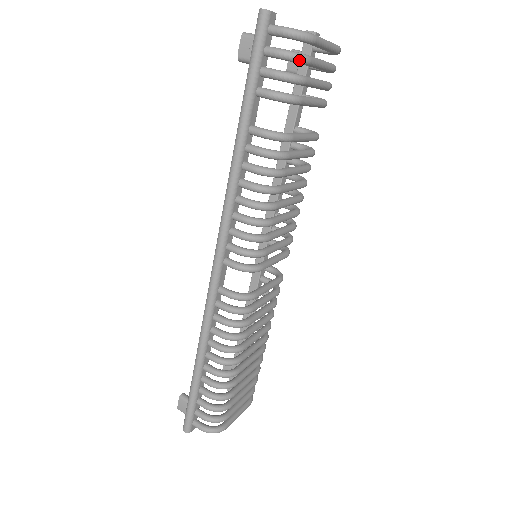
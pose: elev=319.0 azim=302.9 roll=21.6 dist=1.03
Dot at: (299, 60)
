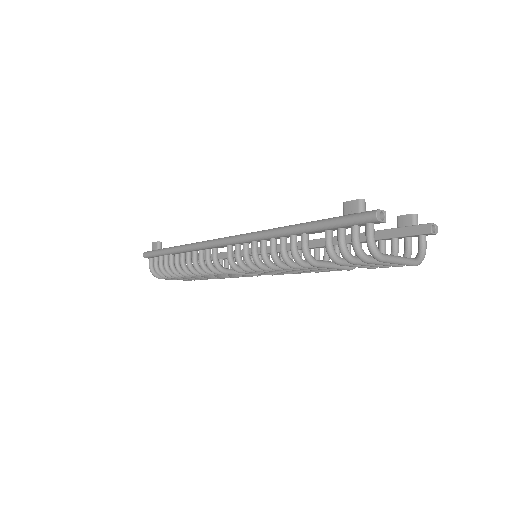
Dot at: (358, 257)
